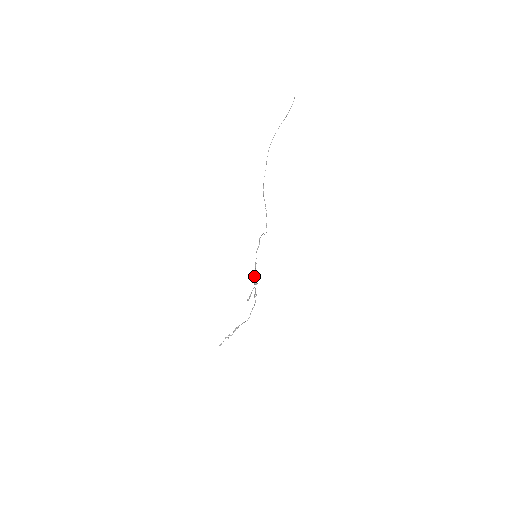
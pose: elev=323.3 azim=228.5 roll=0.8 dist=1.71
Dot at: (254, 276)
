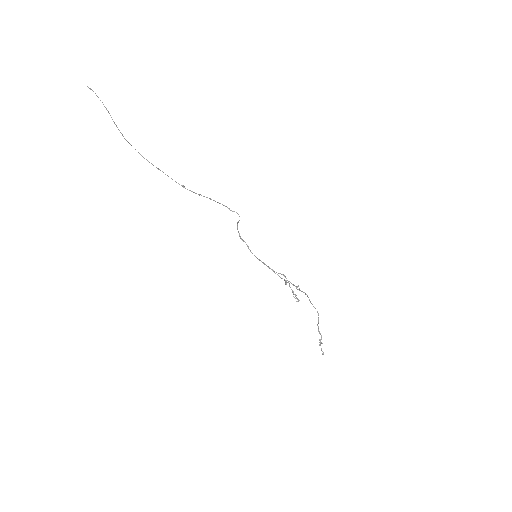
Dot at: occluded
